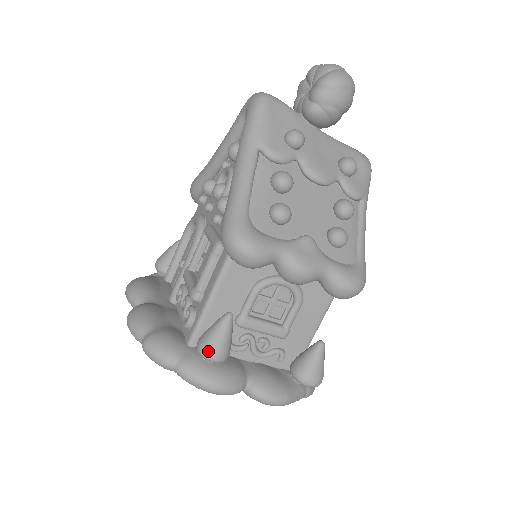
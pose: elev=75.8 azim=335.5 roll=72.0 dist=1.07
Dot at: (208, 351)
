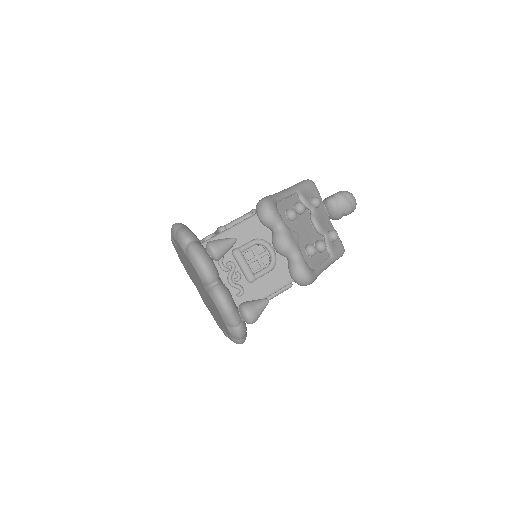
Dot at: (214, 244)
